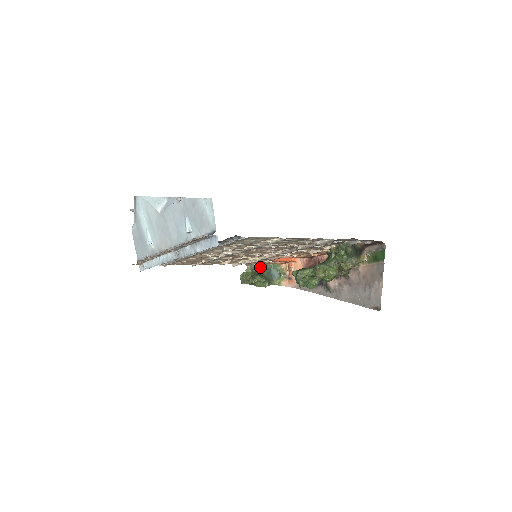
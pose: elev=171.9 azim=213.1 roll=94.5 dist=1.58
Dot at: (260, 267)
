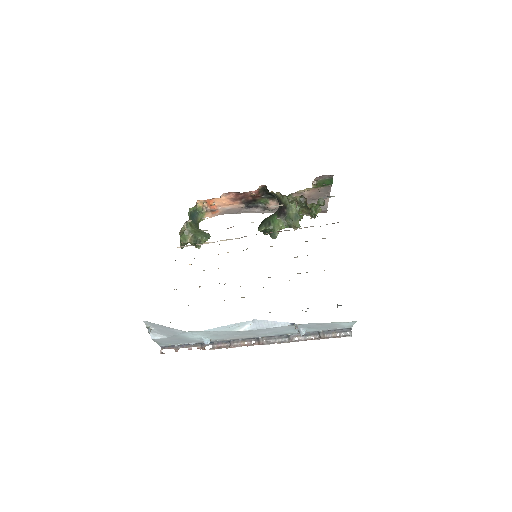
Dot at: (187, 223)
